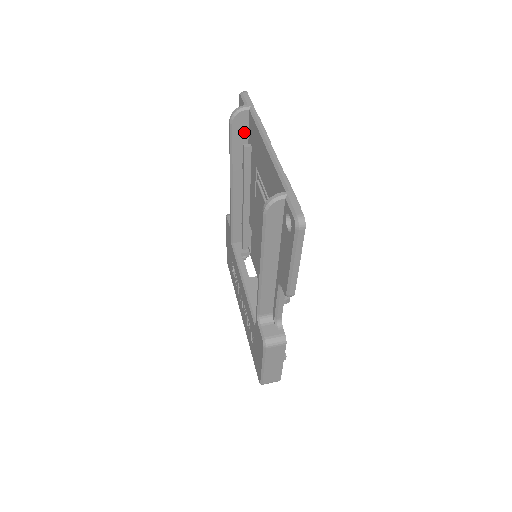
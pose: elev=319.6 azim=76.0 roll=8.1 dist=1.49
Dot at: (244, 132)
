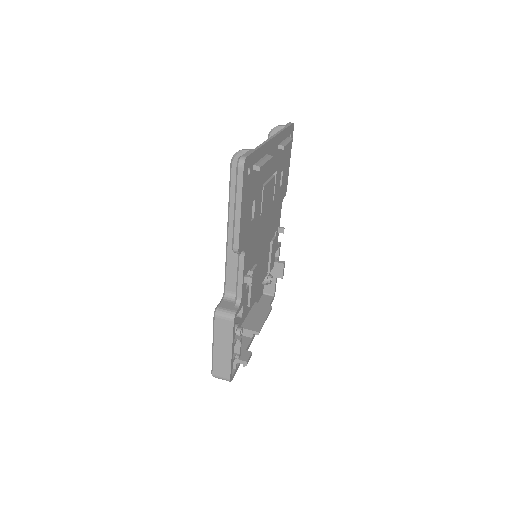
Dot at: occluded
